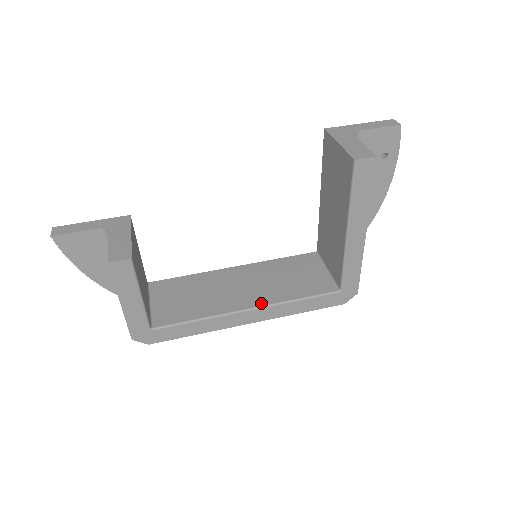
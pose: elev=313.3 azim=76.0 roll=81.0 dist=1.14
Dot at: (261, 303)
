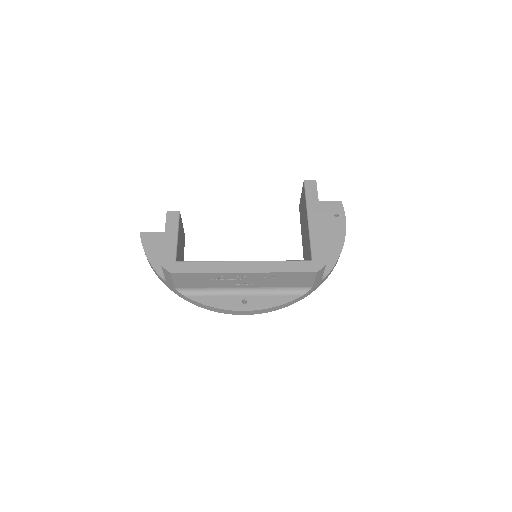
Dot at: (254, 262)
